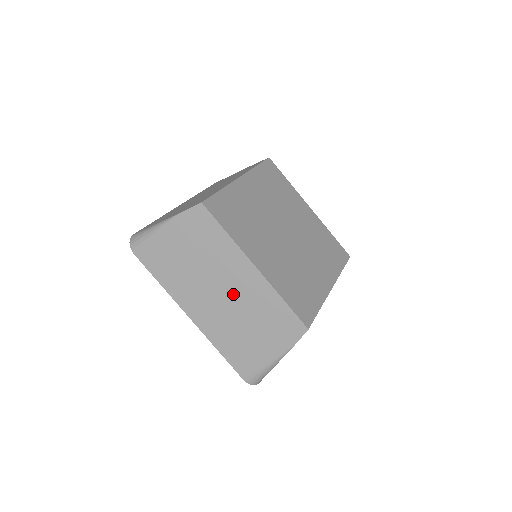
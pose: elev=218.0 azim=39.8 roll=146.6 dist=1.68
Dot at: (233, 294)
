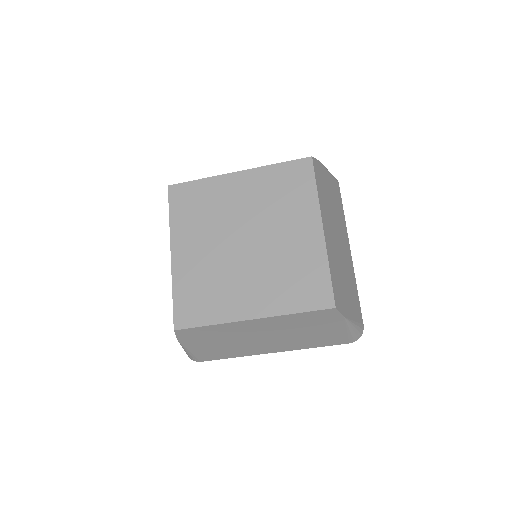
Dot at: occluded
